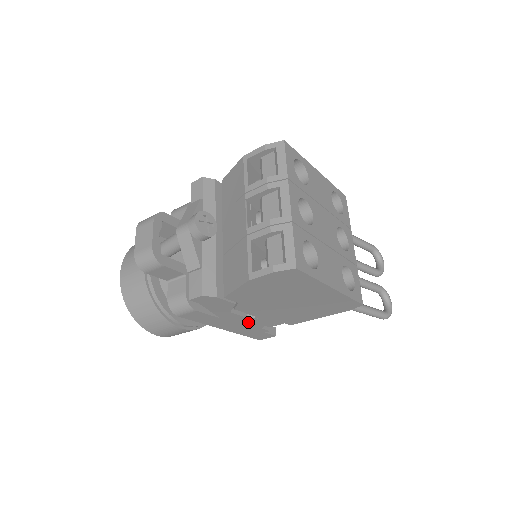
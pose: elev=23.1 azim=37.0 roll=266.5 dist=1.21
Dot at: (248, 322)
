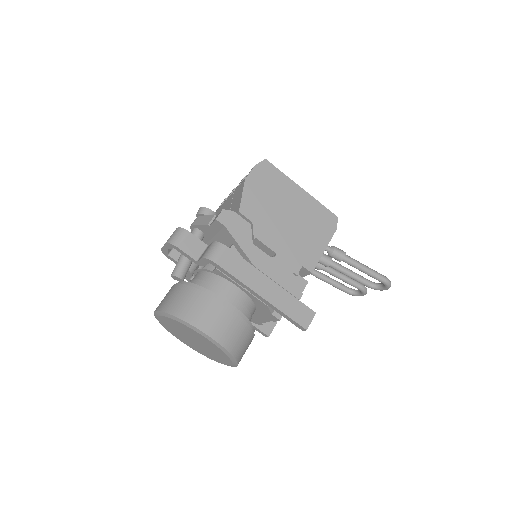
Dot at: (275, 269)
